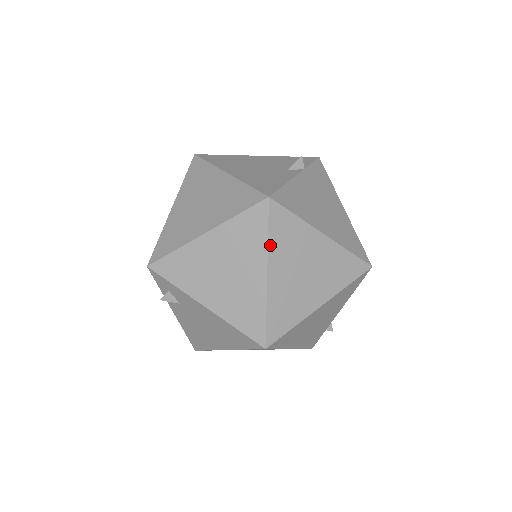
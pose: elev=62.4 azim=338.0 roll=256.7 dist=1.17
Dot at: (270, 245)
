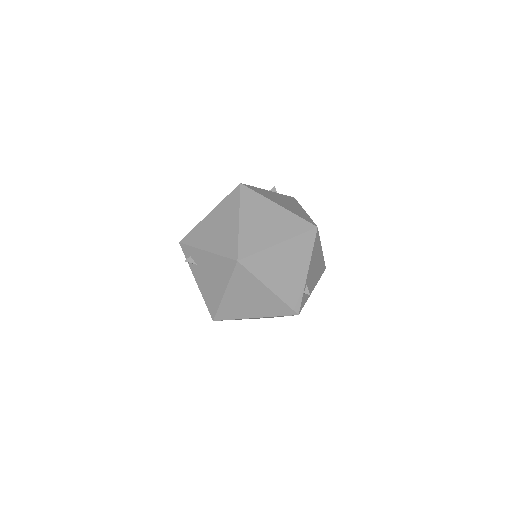
Dot at: (241, 205)
